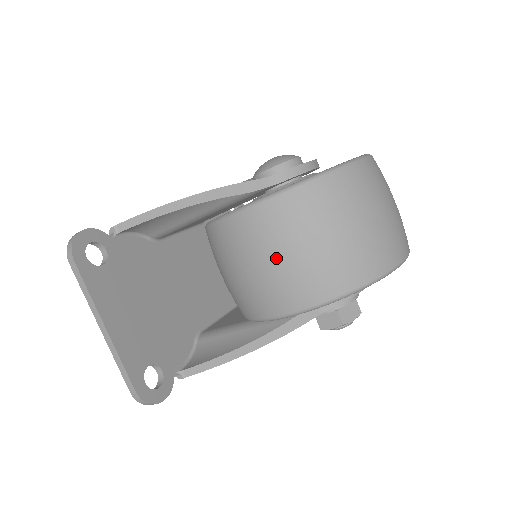
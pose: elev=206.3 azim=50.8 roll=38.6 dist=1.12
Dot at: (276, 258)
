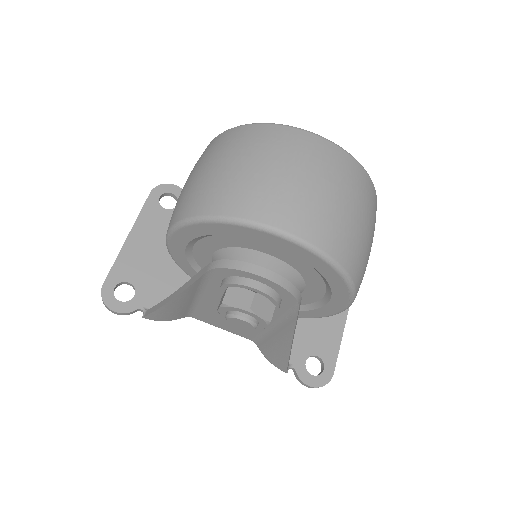
Dot at: occluded
